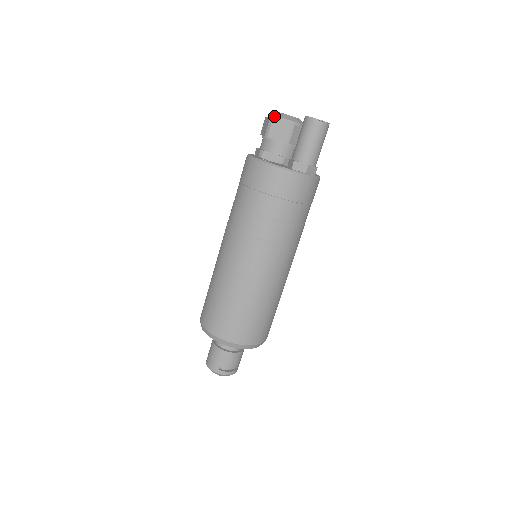
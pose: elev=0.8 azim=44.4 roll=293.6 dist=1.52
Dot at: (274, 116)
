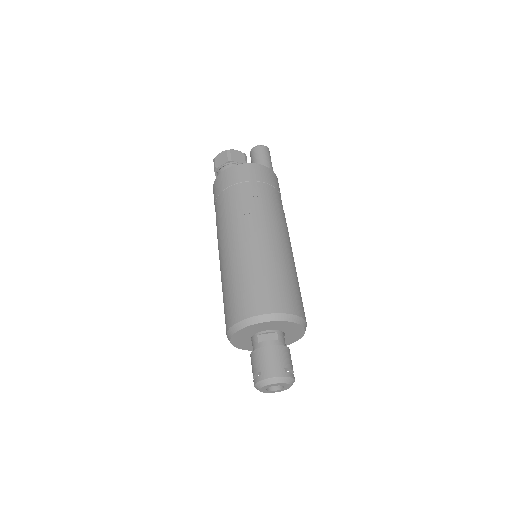
Dot at: (229, 150)
